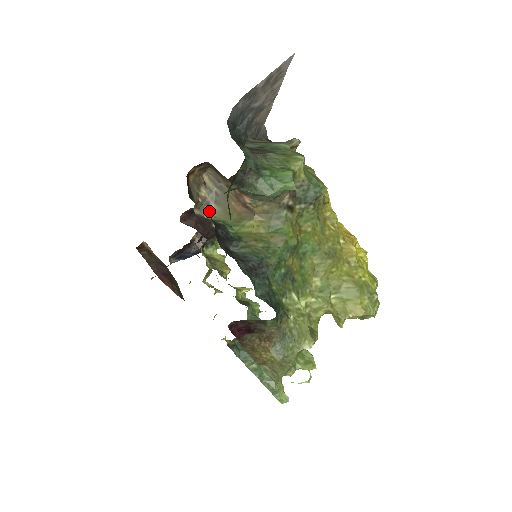
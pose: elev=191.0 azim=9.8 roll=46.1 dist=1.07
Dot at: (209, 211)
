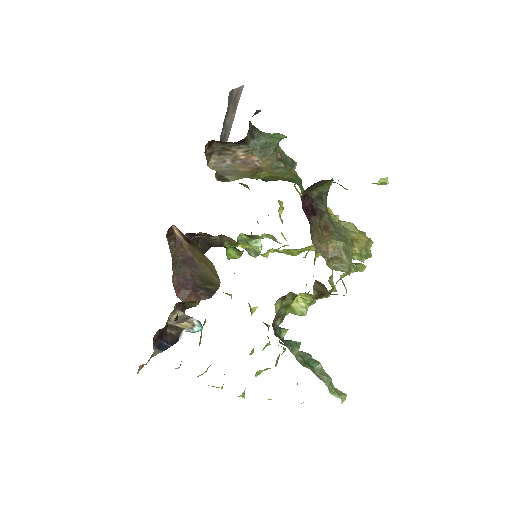
Dot at: (226, 179)
